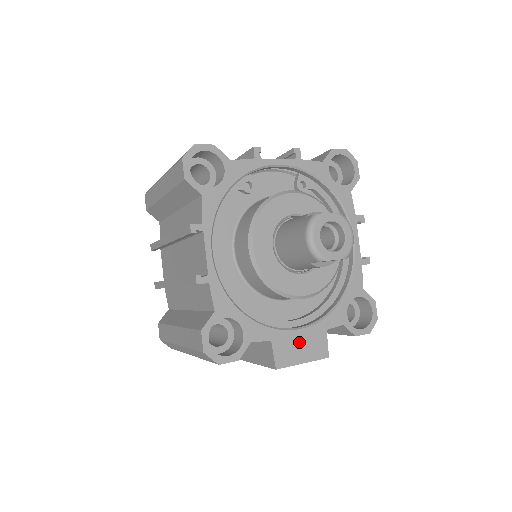
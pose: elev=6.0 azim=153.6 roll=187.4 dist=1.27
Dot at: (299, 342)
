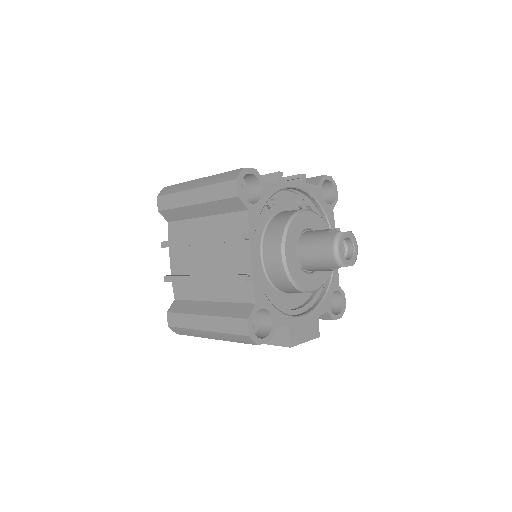
Dot at: (303, 326)
